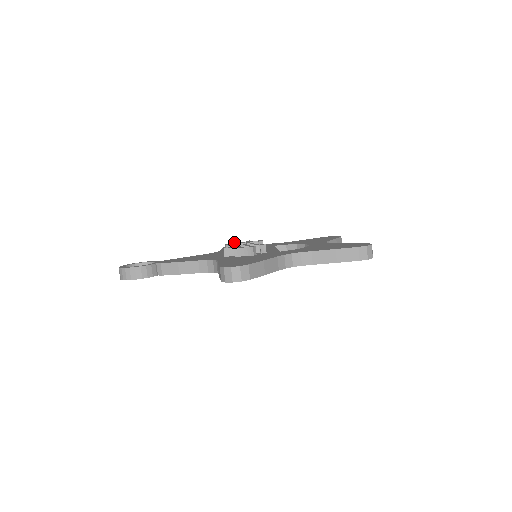
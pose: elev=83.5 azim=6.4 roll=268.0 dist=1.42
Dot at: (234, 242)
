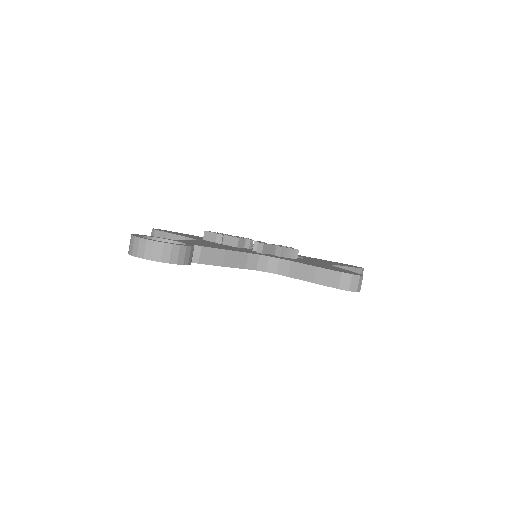
Dot at: occluded
